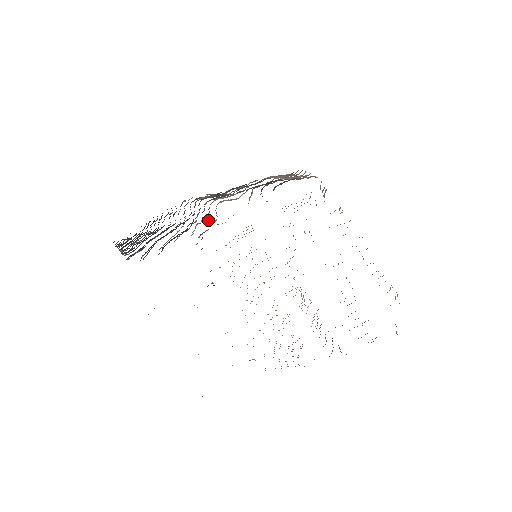
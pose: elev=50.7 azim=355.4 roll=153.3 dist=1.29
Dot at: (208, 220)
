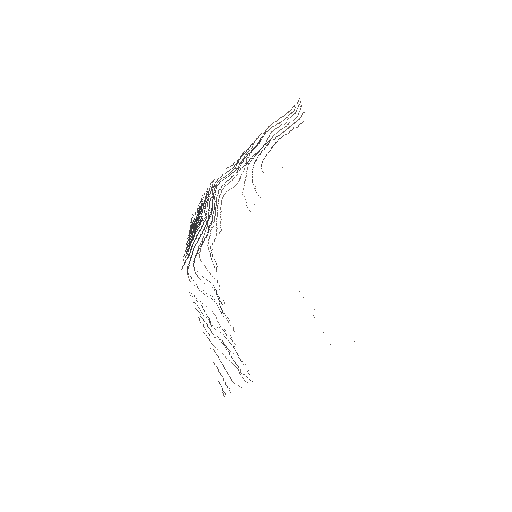
Dot at: (216, 224)
